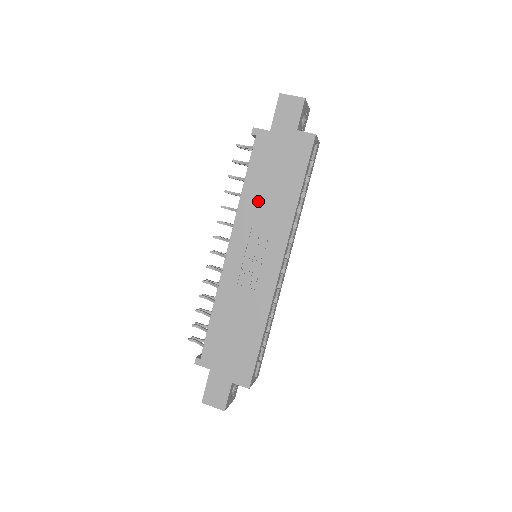
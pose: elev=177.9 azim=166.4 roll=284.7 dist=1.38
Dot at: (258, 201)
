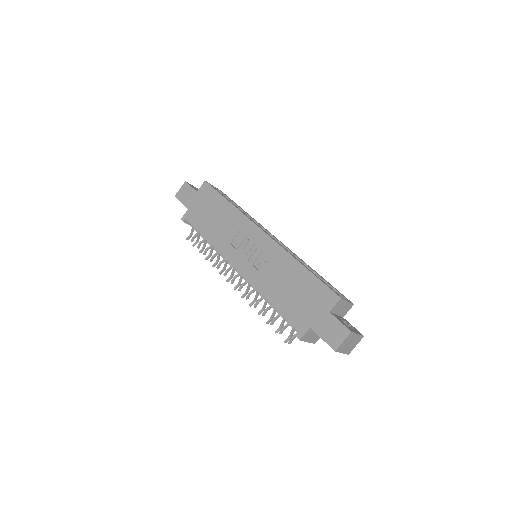
Dot at: (218, 232)
